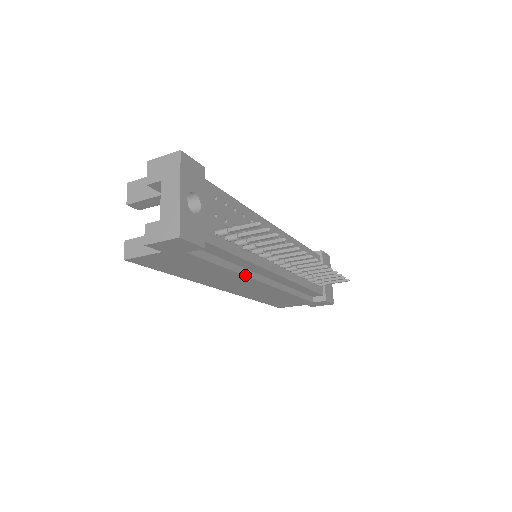
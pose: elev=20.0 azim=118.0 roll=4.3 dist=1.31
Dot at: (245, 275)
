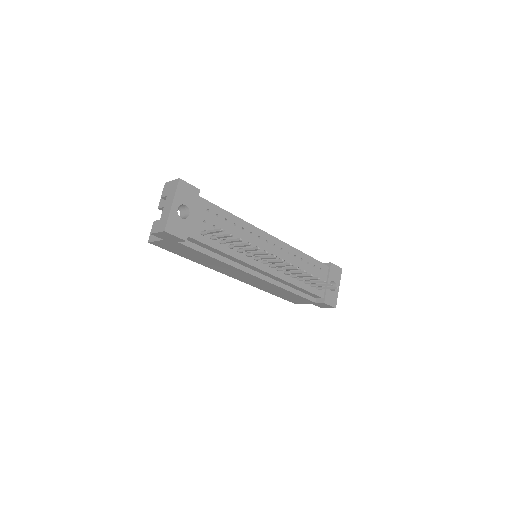
Dot at: (234, 266)
